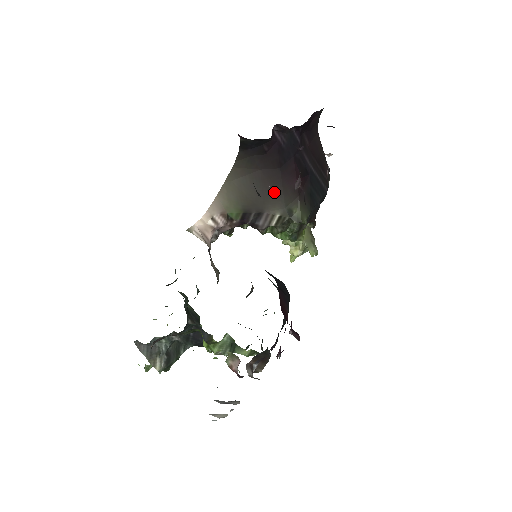
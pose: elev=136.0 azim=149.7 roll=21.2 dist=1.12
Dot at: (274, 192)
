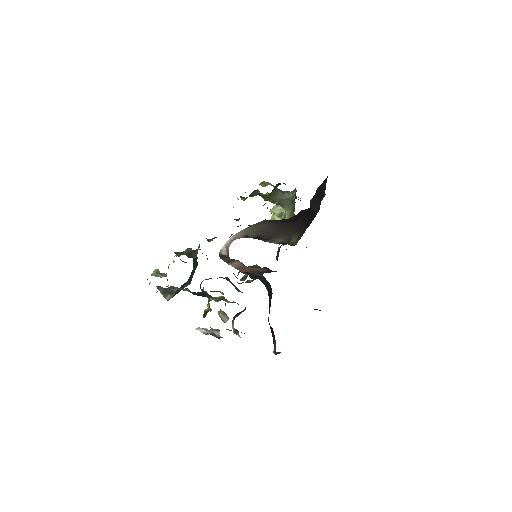
Dot at: (284, 232)
